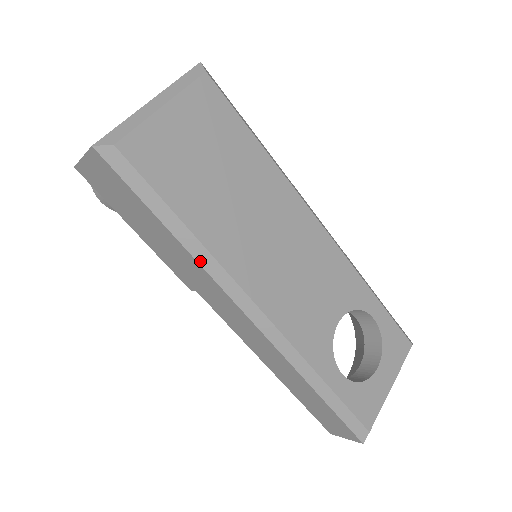
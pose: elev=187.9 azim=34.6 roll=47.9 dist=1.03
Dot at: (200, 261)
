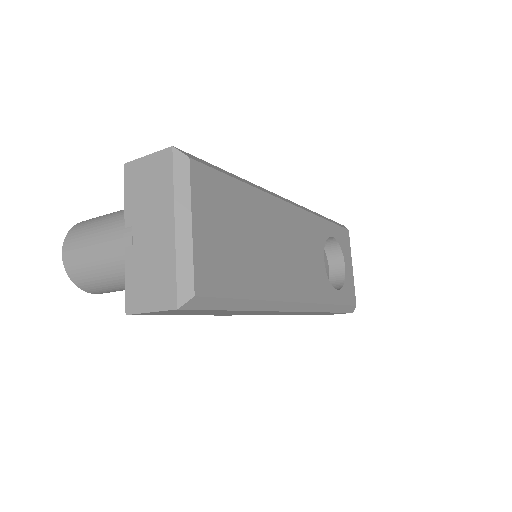
Dot at: (262, 309)
